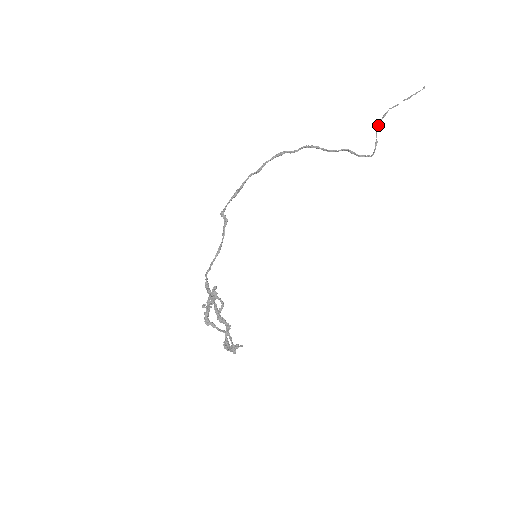
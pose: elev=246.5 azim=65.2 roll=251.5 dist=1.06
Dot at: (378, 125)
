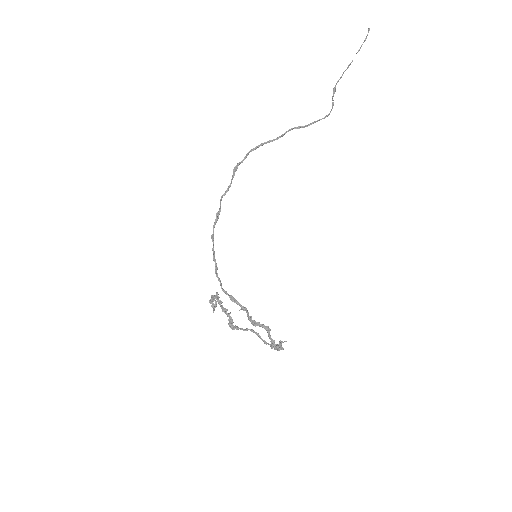
Dot at: occluded
